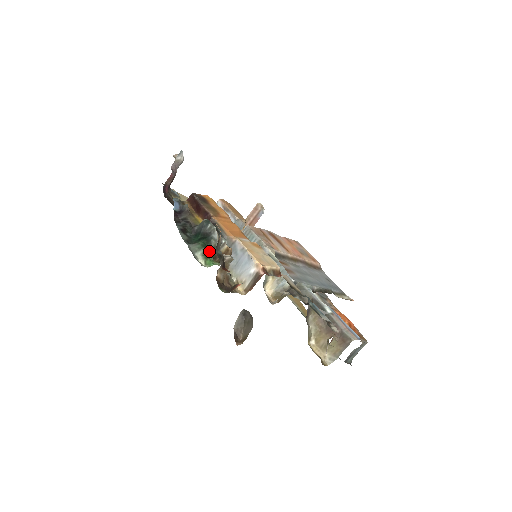
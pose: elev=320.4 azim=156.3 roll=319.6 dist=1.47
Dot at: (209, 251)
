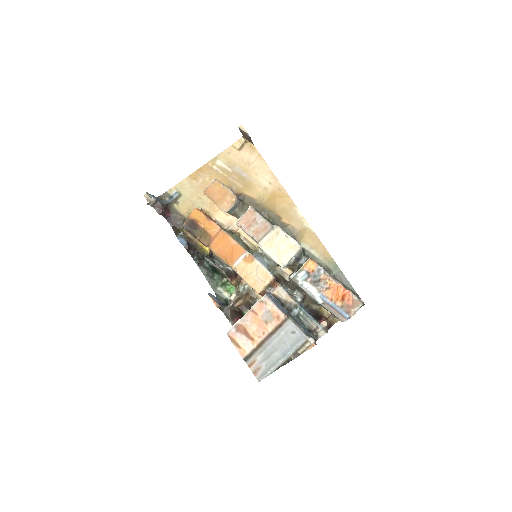
Dot at: (223, 281)
